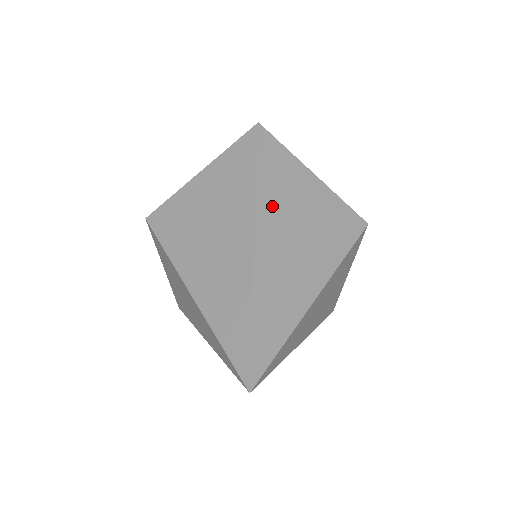
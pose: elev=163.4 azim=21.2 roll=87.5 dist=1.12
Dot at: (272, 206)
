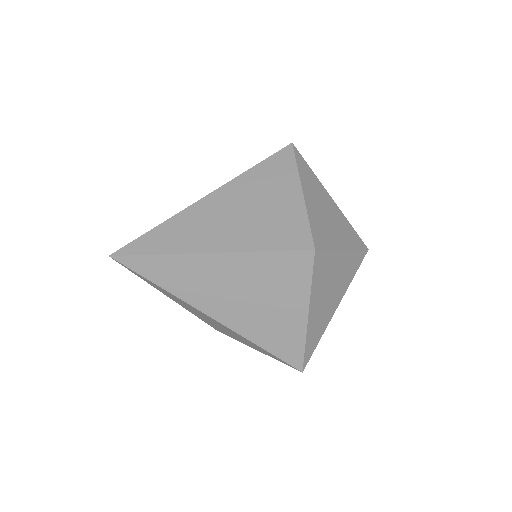
Dot at: (244, 186)
